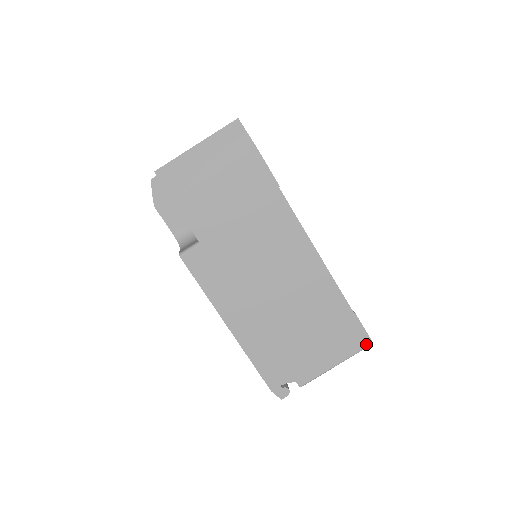
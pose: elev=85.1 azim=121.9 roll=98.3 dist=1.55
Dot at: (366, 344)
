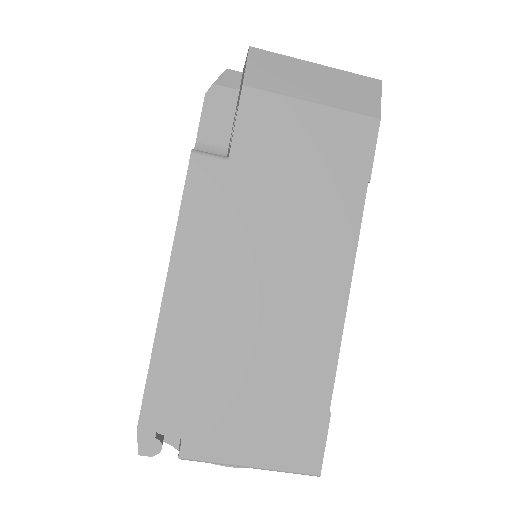
Dot at: (311, 469)
